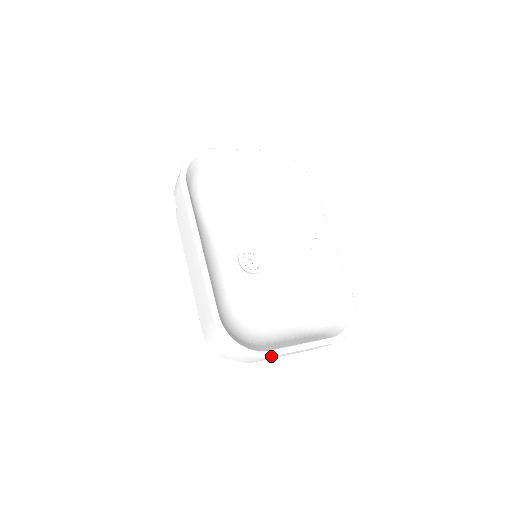
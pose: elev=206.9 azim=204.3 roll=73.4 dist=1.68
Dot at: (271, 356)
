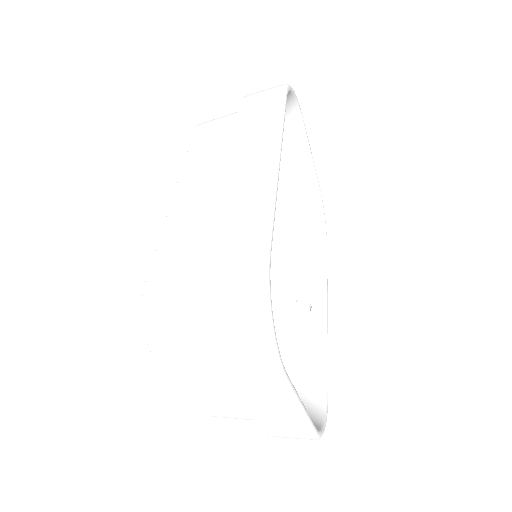
Dot at: (284, 382)
